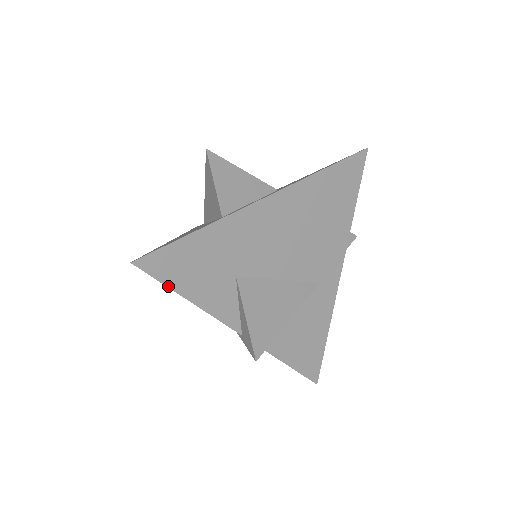
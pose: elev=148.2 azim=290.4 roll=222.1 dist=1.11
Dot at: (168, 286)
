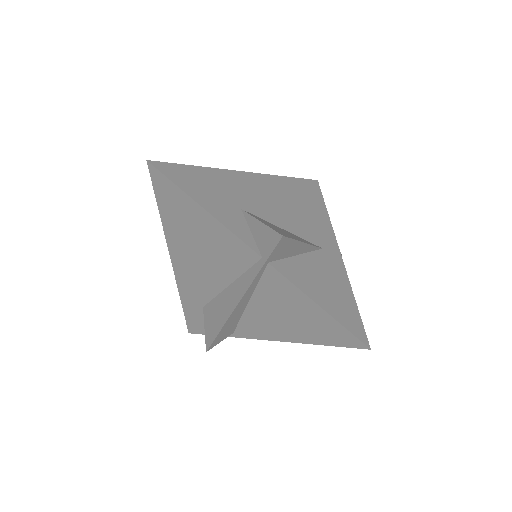
Dot at: (181, 189)
